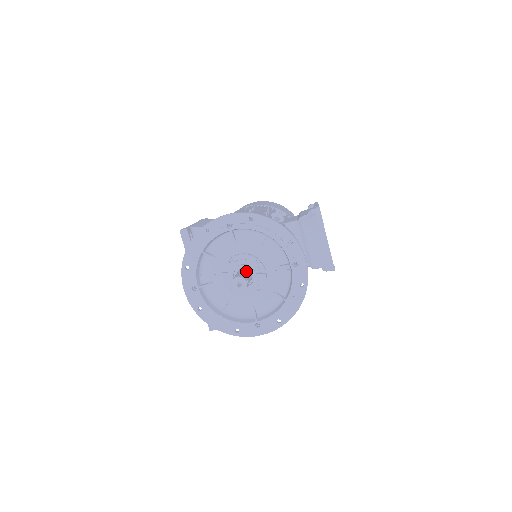
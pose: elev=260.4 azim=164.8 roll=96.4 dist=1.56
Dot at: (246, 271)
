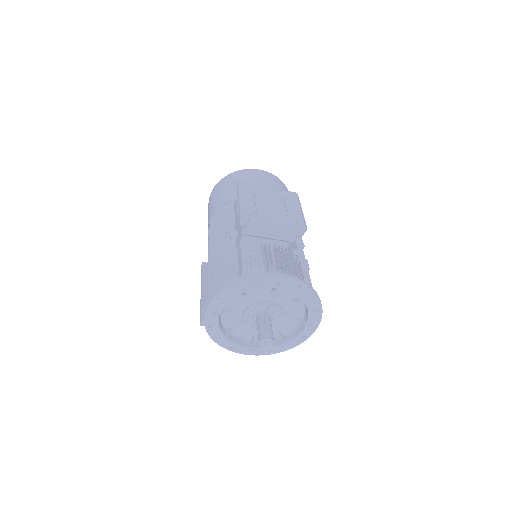
Dot at: (260, 320)
